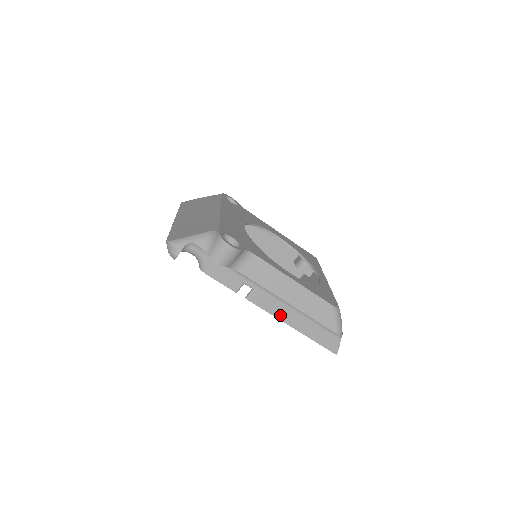
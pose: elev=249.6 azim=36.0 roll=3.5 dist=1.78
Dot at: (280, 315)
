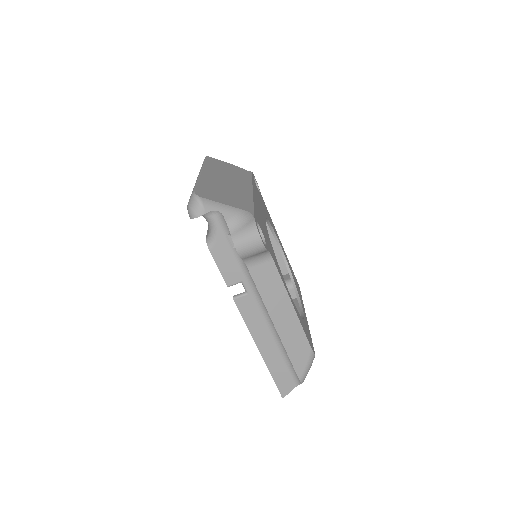
Dot at: (256, 332)
